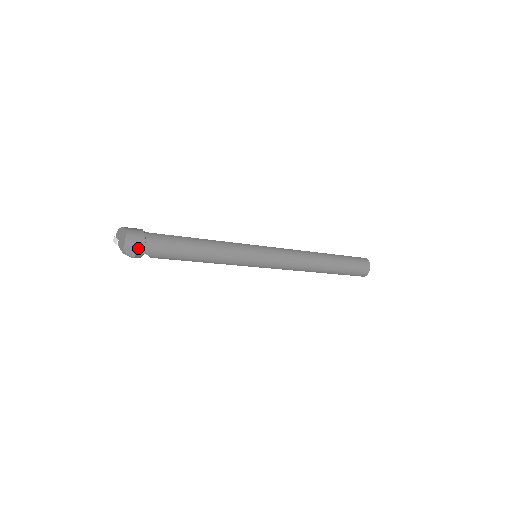
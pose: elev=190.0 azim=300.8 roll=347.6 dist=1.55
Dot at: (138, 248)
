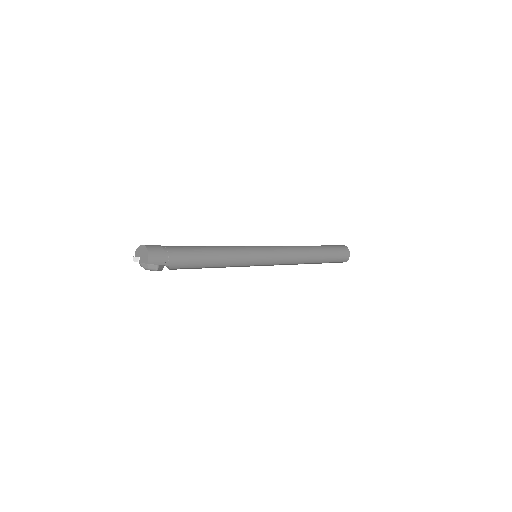
Dot at: (160, 260)
